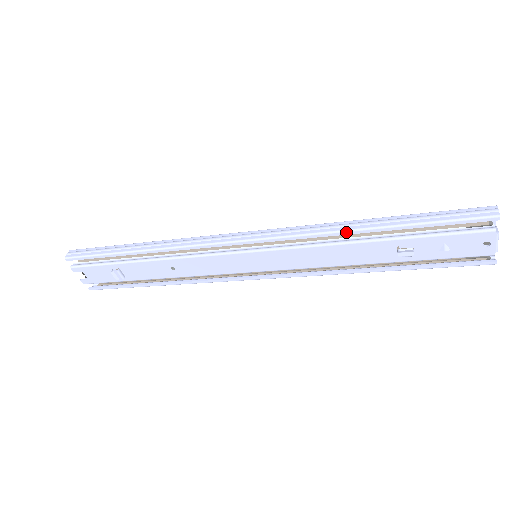
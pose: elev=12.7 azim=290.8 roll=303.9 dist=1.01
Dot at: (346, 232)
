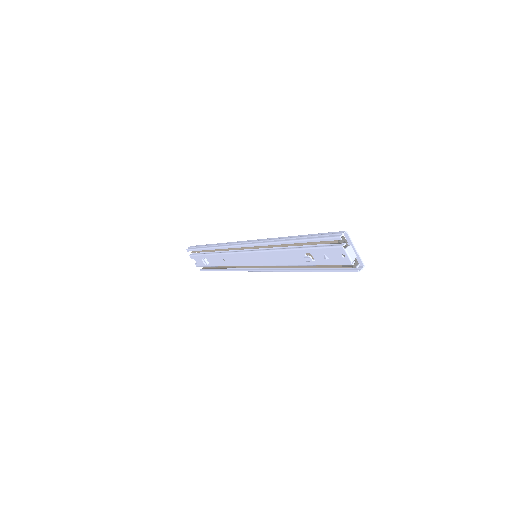
Dot at: (280, 243)
